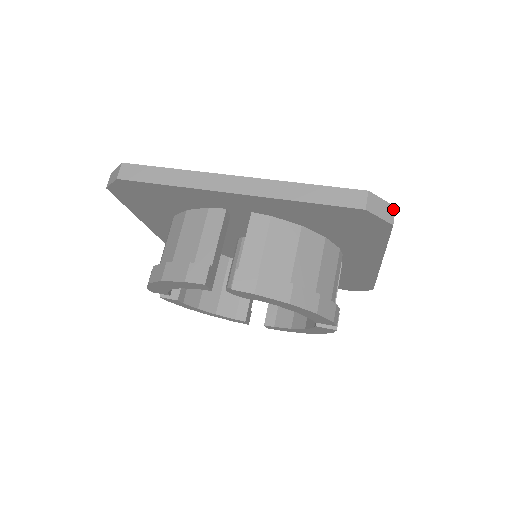
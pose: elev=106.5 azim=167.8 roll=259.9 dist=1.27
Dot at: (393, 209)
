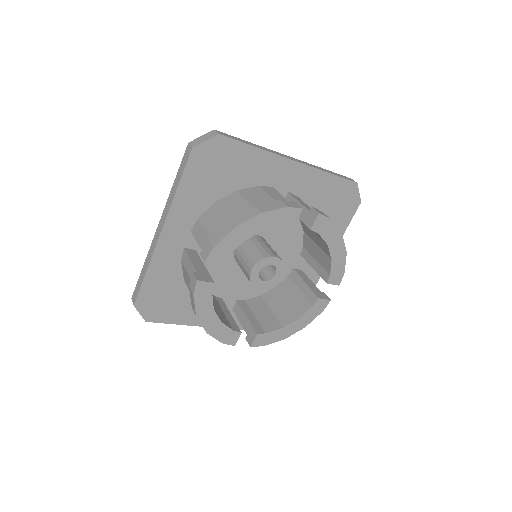
Dot at: (213, 132)
